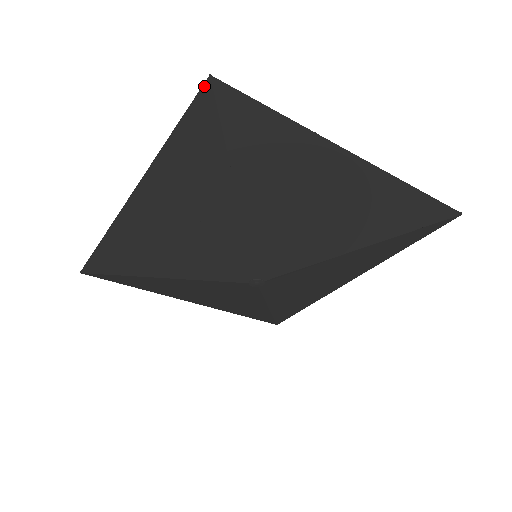
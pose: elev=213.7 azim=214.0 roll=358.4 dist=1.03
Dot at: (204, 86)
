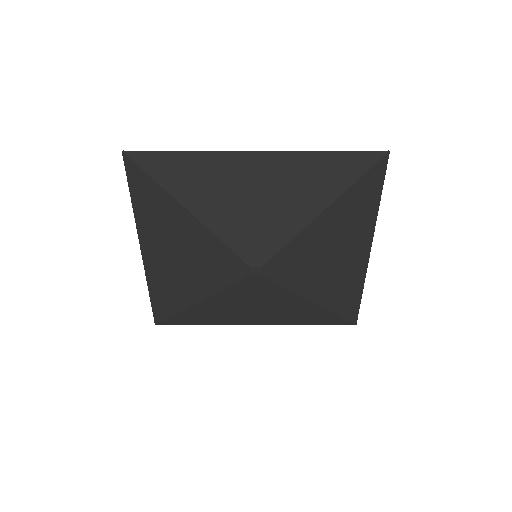
Dot at: (381, 152)
